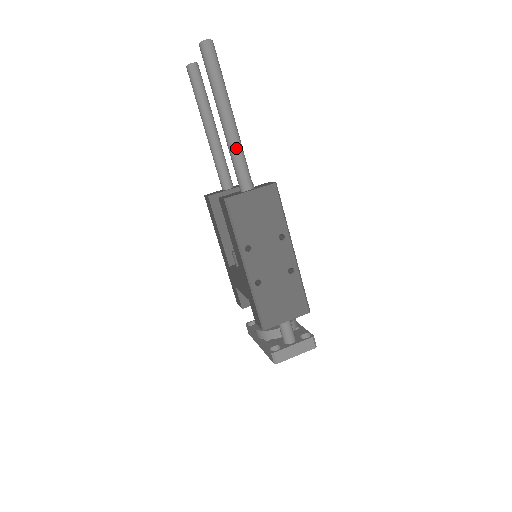
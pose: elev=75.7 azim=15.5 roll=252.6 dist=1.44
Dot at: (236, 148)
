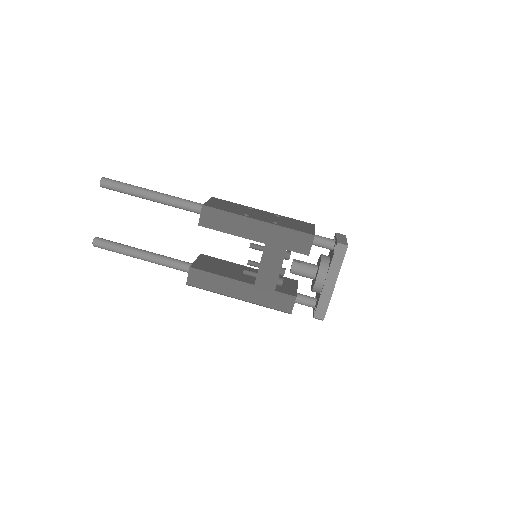
Dot at: (175, 197)
